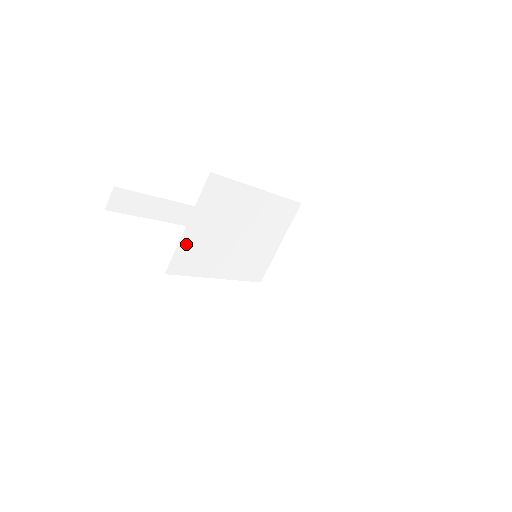
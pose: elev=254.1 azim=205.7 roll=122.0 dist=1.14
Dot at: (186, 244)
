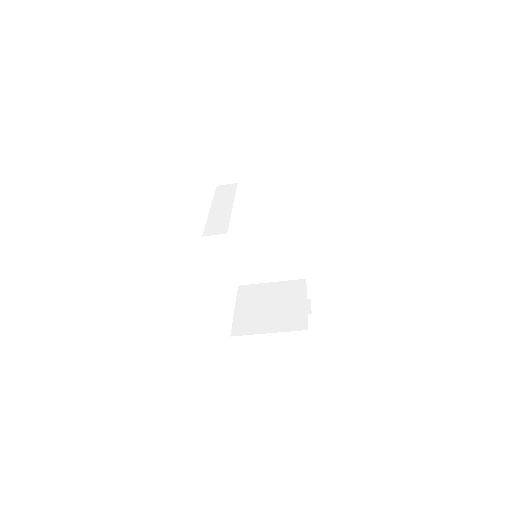
Dot at: occluded
